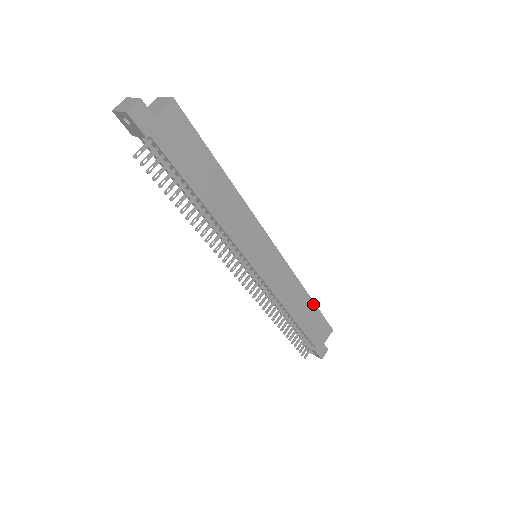
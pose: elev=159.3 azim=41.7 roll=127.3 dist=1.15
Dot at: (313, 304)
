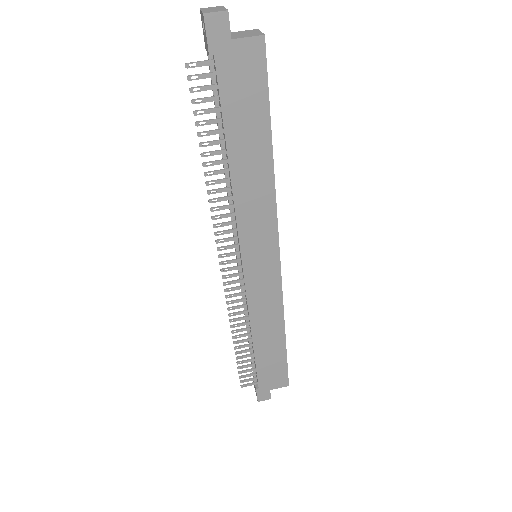
Dot at: (284, 346)
